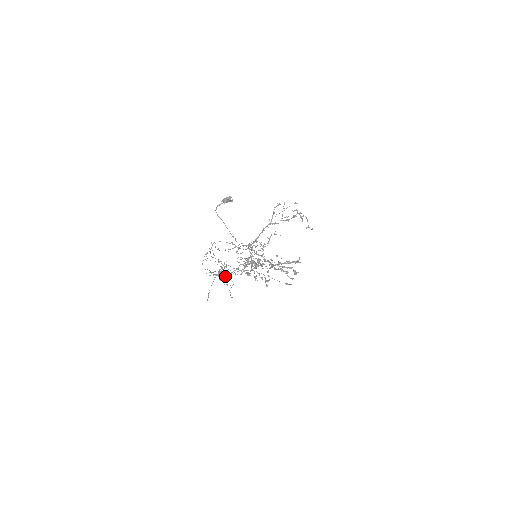
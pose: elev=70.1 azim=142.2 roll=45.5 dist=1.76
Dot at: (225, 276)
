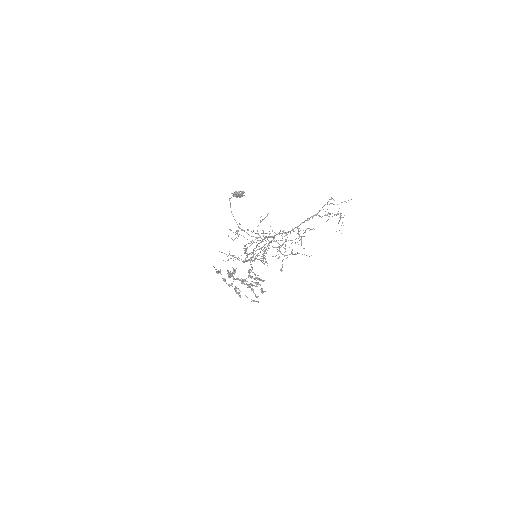
Dot at: (247, 260)
